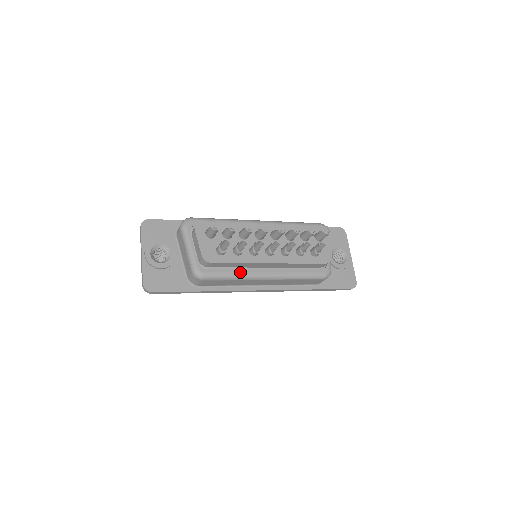
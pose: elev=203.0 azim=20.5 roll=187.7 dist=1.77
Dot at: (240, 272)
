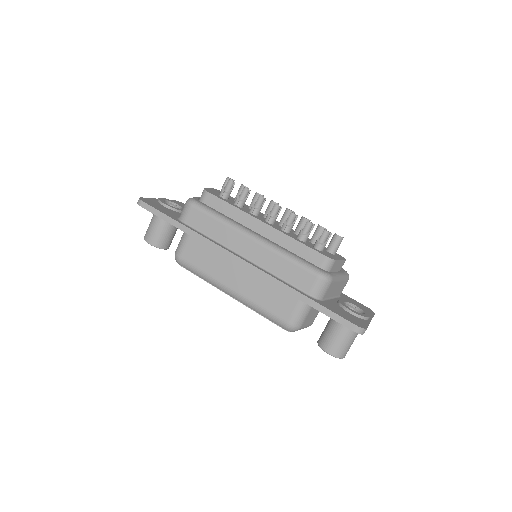
Dot at: (229, 218)
